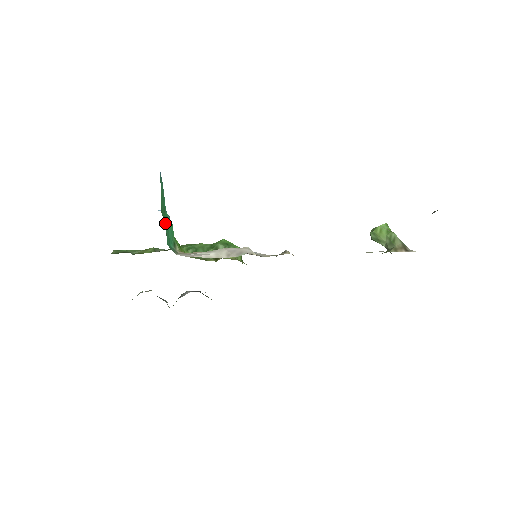
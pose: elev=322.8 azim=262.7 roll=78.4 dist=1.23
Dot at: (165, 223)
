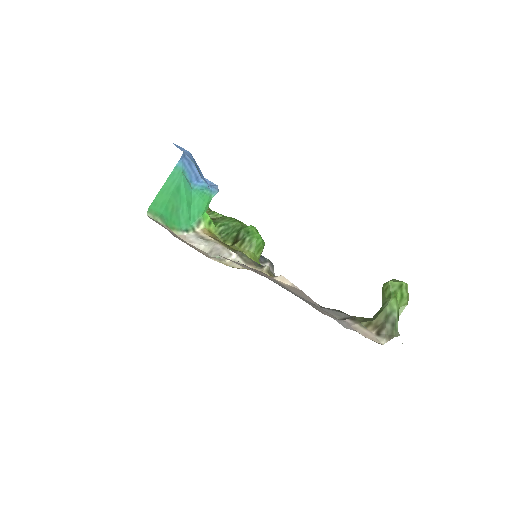
Dot at: (171, 210)
